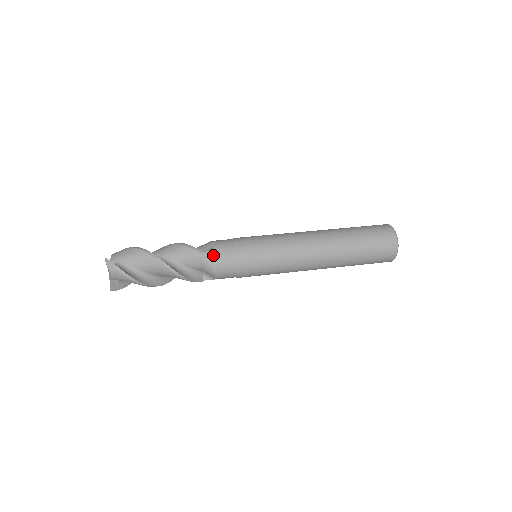
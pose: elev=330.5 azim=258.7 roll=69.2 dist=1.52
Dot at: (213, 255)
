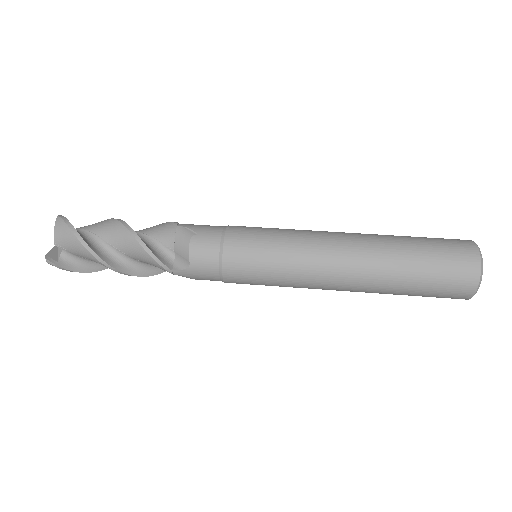
Dot at: (188, 275)
